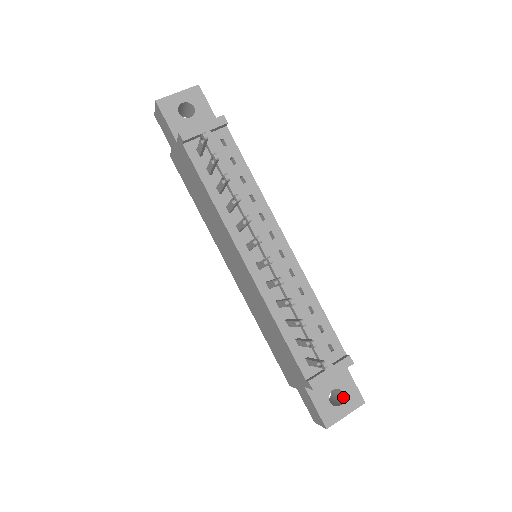
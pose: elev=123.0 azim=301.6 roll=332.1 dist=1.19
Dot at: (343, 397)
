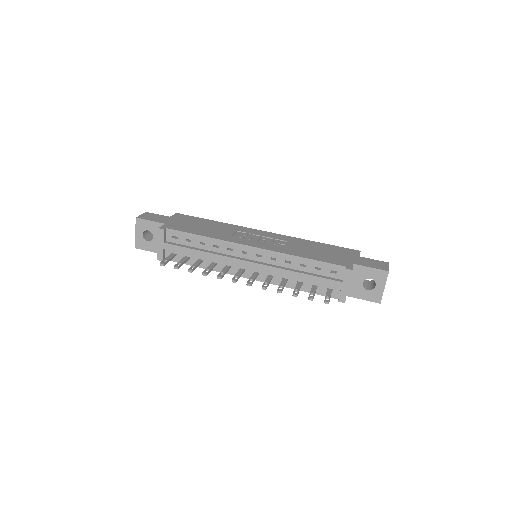
Dot at: occluded
